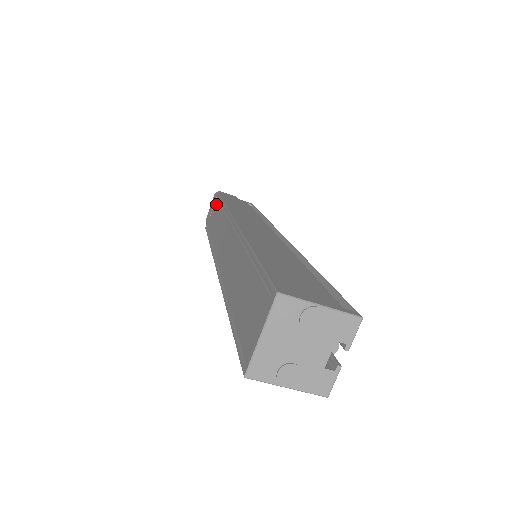
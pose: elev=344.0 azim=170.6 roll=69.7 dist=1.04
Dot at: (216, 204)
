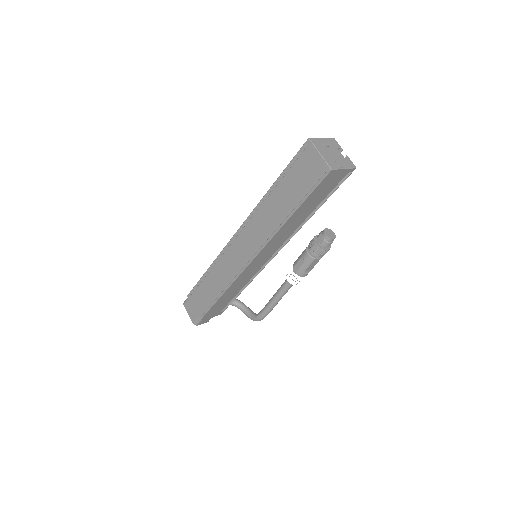
Dot at: (197, 293)
